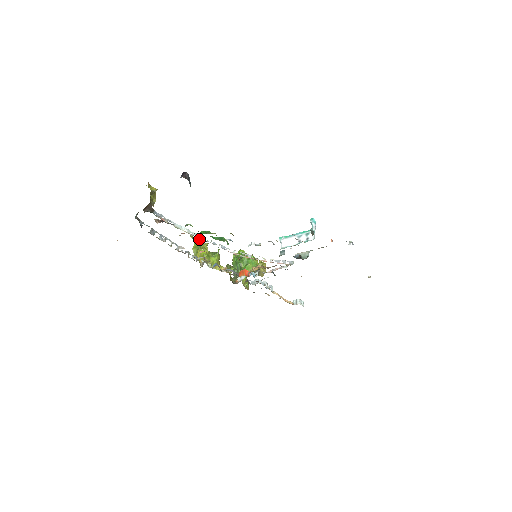
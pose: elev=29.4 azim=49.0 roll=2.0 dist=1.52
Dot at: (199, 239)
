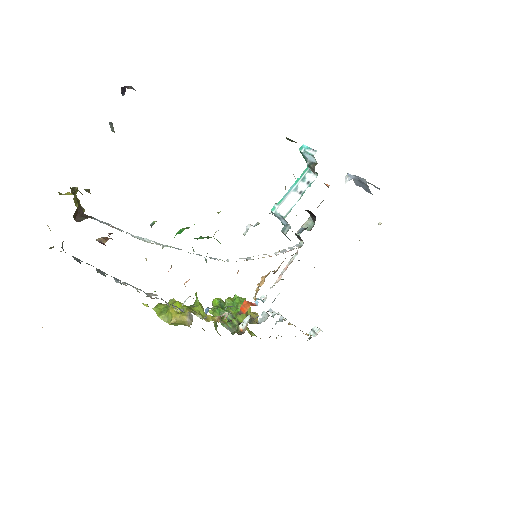
Dot at: occluded
